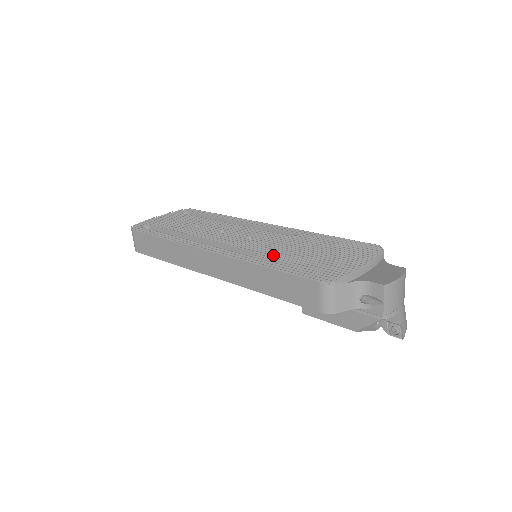
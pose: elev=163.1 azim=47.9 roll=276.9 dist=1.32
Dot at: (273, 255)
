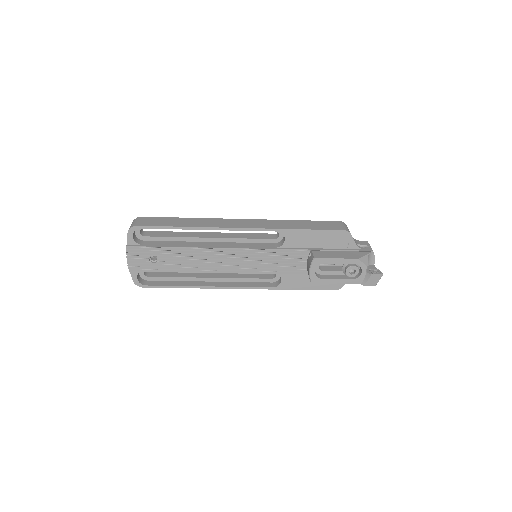
Dot at: occluded
